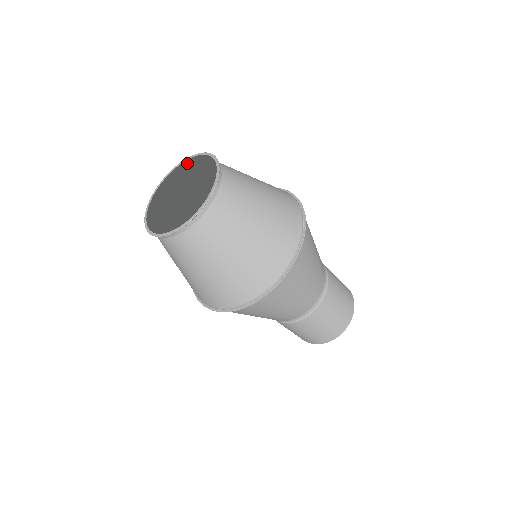
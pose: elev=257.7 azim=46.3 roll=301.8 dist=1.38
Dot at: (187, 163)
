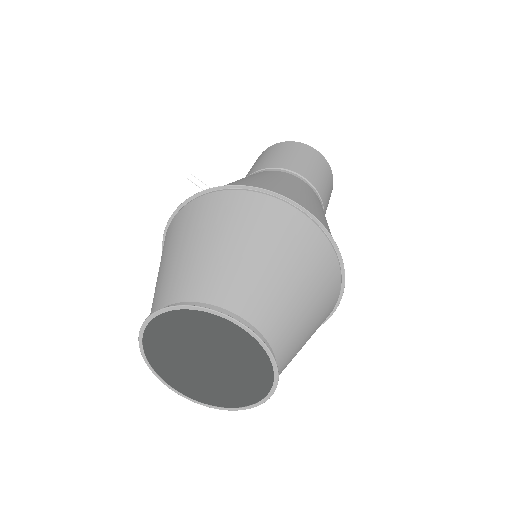
Dot at: (164, 322)
